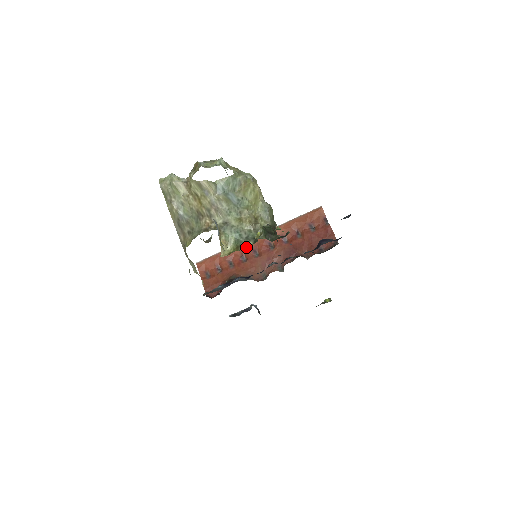
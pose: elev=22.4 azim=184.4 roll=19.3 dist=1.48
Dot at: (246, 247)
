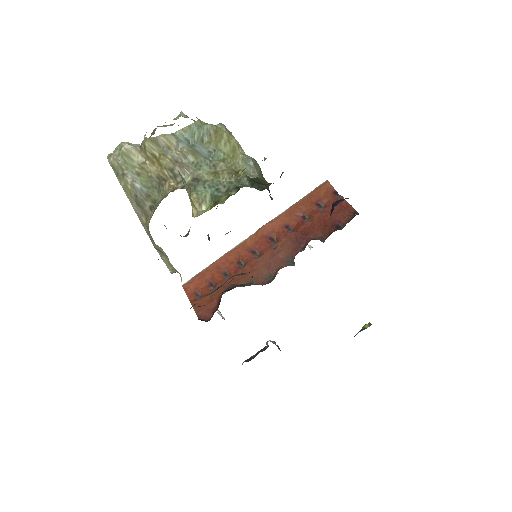
Dot at: (227, 198)
